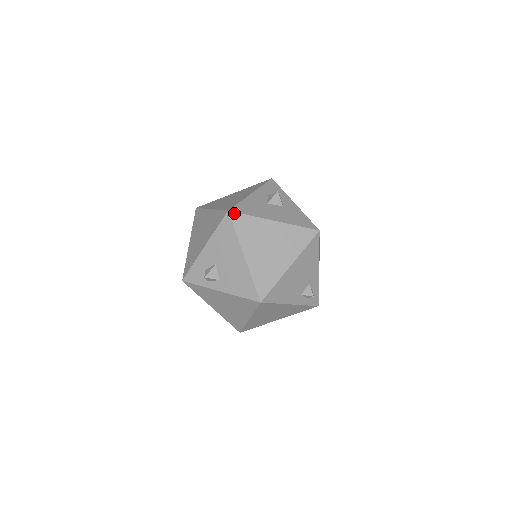
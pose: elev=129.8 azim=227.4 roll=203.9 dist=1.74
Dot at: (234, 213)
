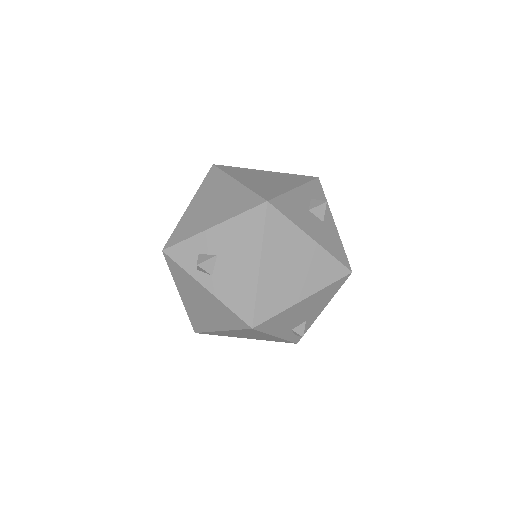
Dot at: (273, 207)
